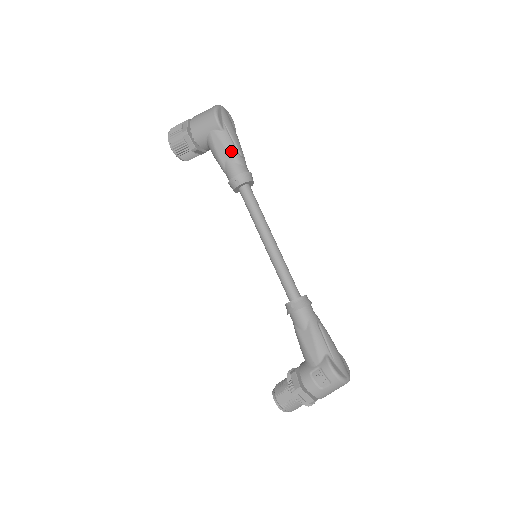
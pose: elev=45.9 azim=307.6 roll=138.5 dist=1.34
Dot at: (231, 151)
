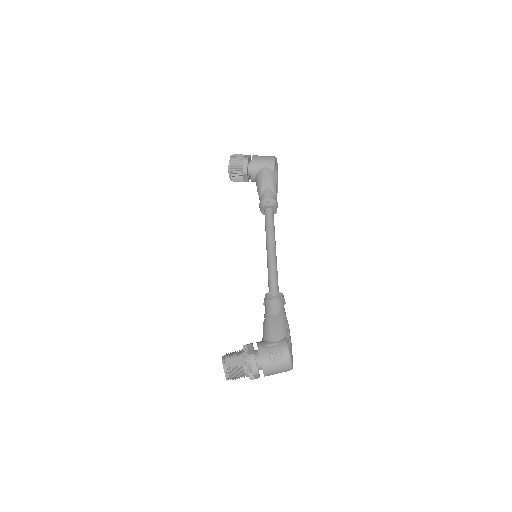
Dot at: (273, 184)
